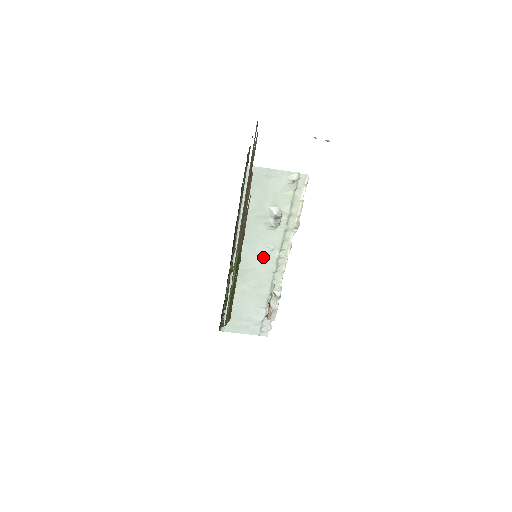
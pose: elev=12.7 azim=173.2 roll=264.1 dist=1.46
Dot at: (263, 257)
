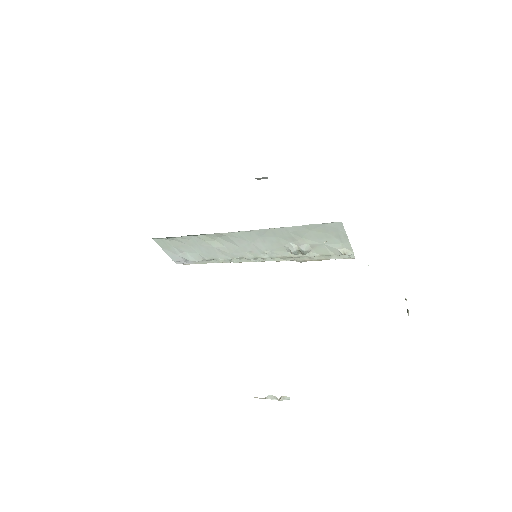
Dot at: (254, 249)
